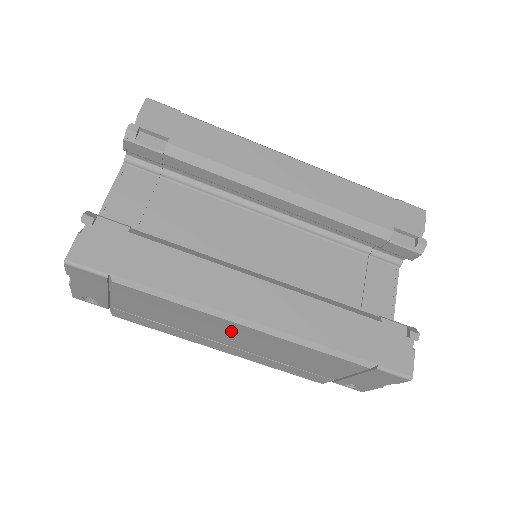
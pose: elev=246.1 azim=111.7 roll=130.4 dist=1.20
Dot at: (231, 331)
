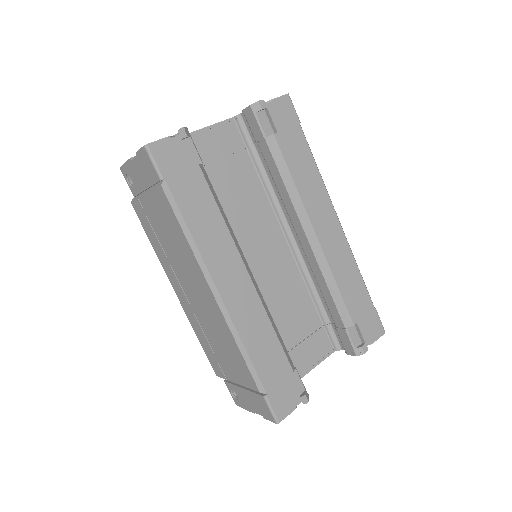
Dot at: (199, 286)
